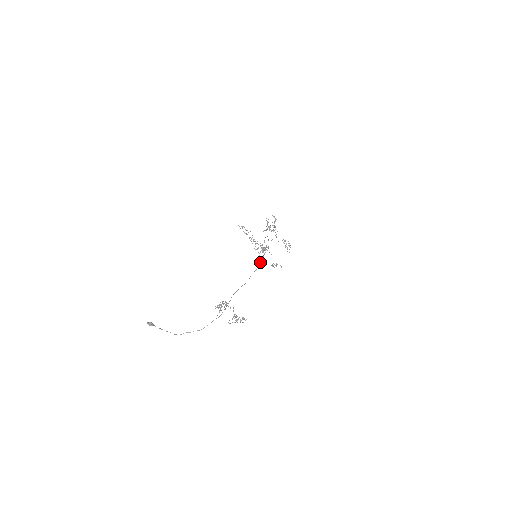
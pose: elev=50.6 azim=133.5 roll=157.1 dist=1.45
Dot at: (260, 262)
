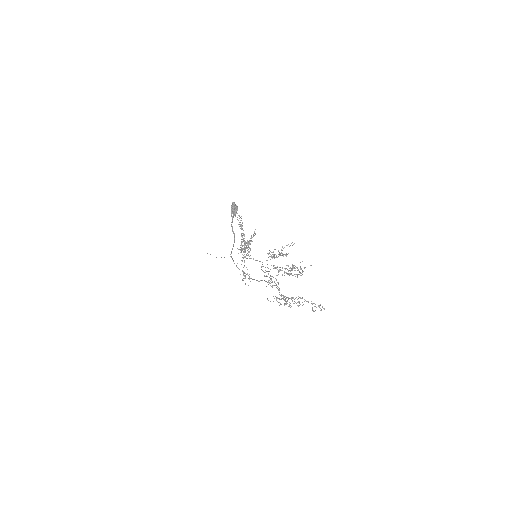
Dot at: occluded
